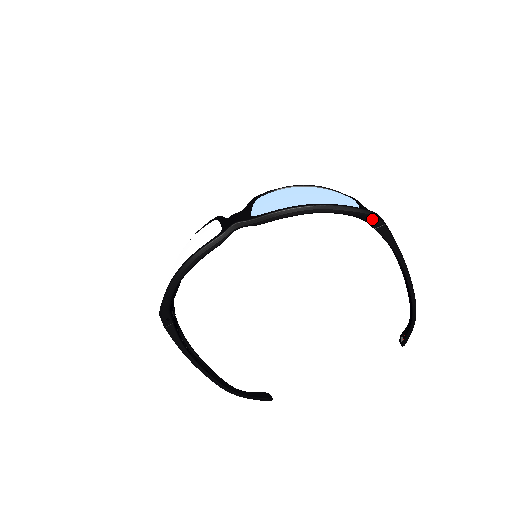
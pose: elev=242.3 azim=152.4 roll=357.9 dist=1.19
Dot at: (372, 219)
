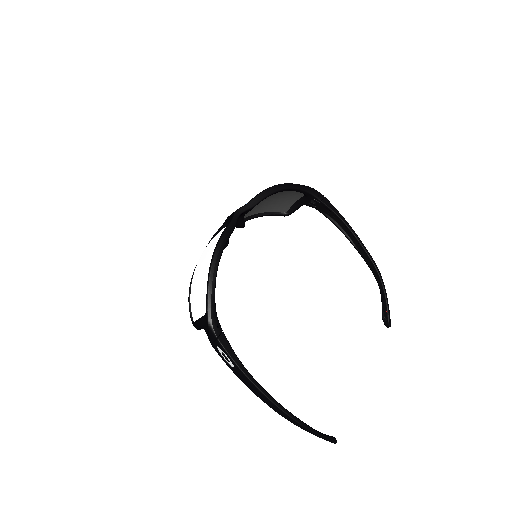
Dot at: (317, 193)
